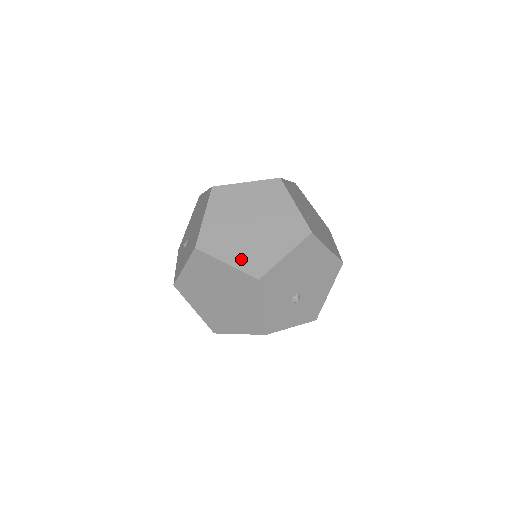
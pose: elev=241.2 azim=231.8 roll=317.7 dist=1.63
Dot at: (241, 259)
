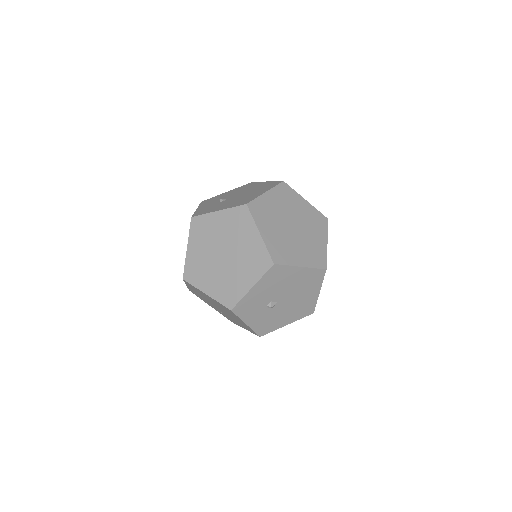
Dot at: (272, 240)
